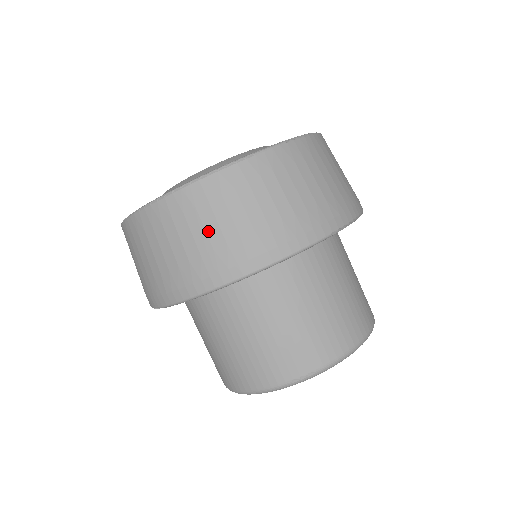
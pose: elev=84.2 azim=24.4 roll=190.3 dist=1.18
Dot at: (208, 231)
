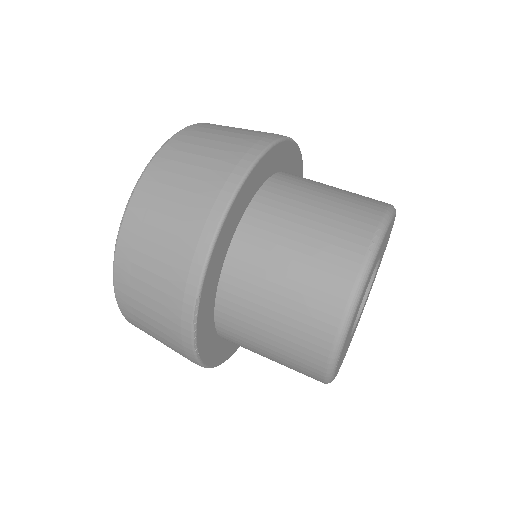
Dot at: (188, 175)
